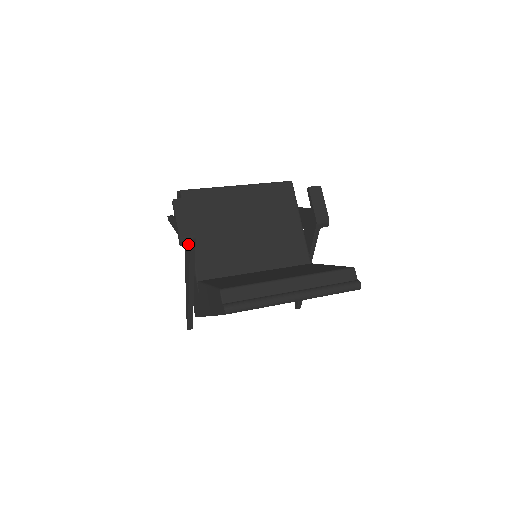
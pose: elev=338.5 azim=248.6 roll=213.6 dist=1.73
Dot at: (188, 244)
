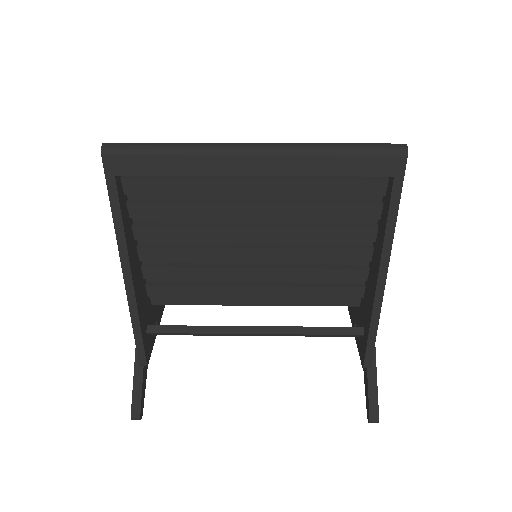
Dot at: occluded
